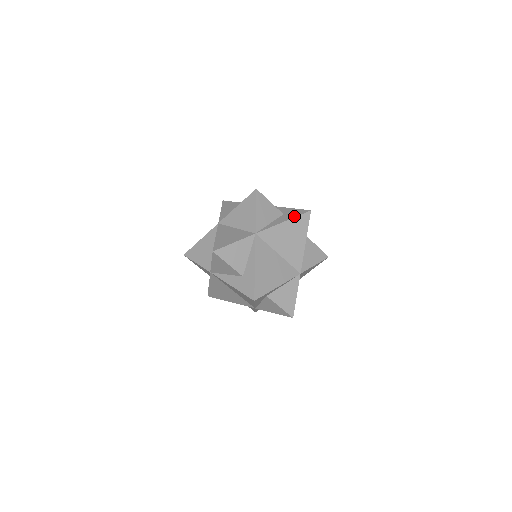
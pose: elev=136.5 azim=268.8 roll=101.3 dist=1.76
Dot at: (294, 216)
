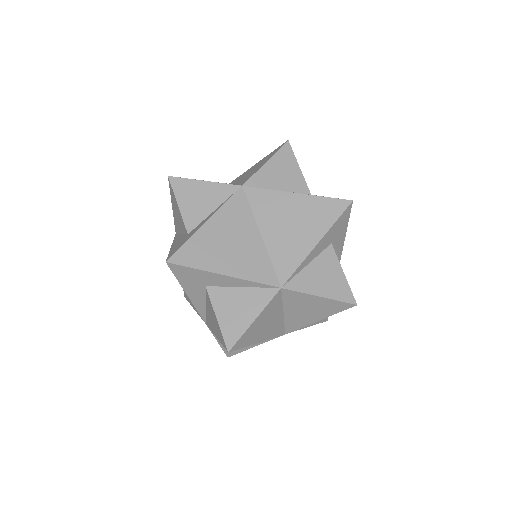
Dot at: occluded
